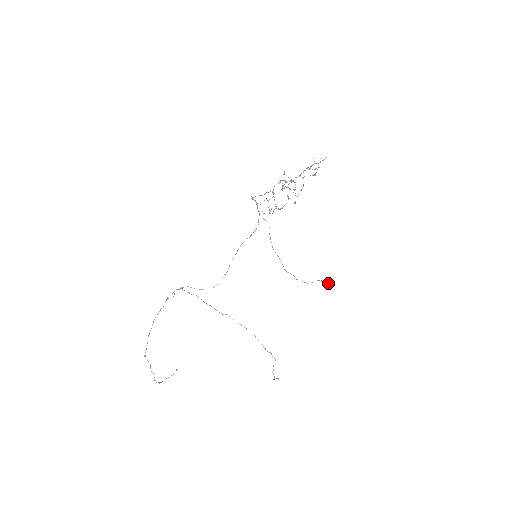
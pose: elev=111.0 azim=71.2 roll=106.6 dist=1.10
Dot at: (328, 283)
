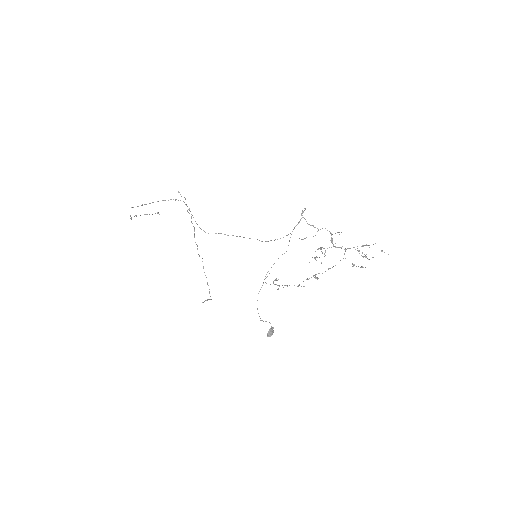
Dot at: occluded
